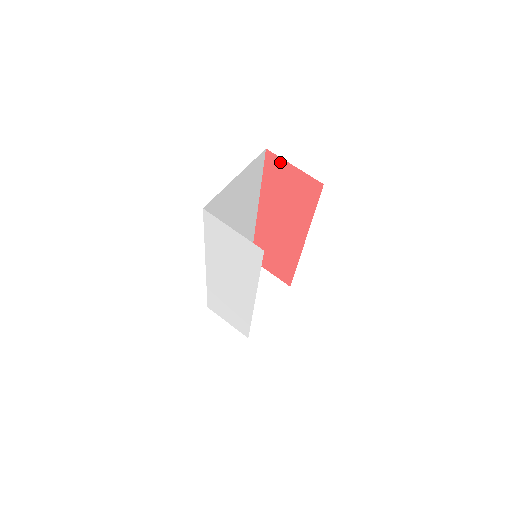
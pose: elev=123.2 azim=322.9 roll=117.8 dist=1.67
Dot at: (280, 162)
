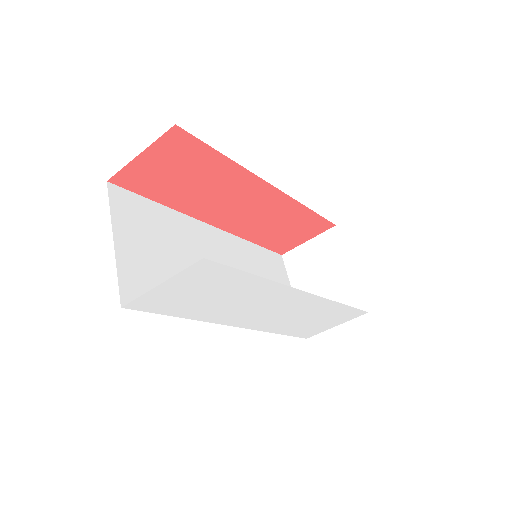
Dot at: (131, 171)
